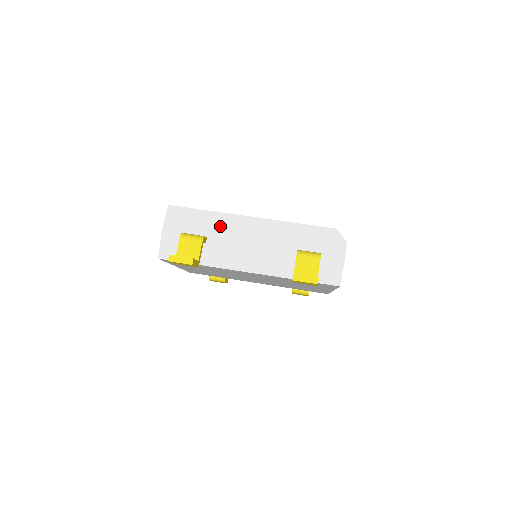
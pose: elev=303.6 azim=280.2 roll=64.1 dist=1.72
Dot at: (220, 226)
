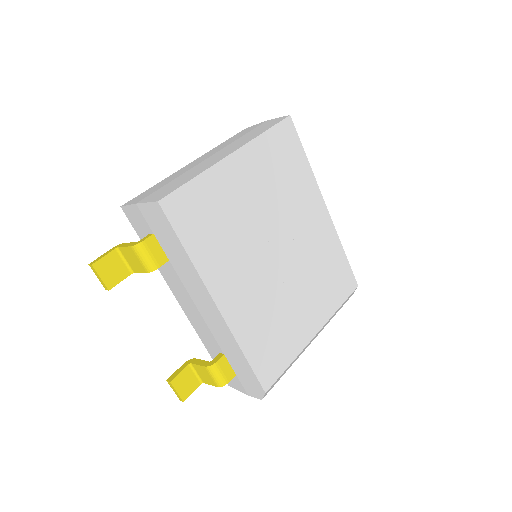
Dot at: (187, 274)
